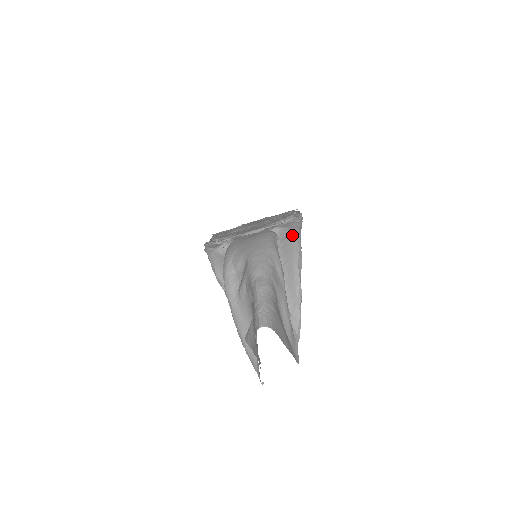
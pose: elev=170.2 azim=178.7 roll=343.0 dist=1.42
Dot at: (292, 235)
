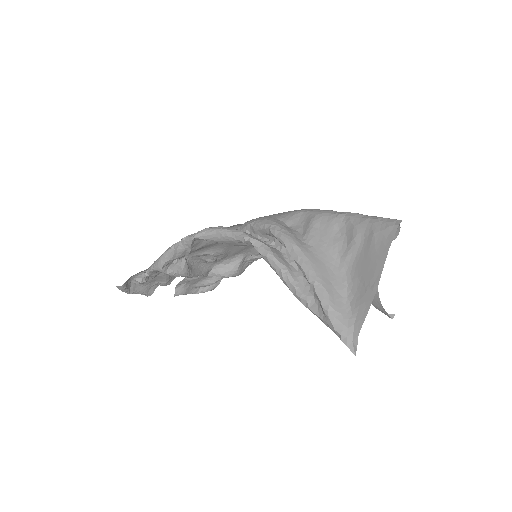
Dot at: occluded
